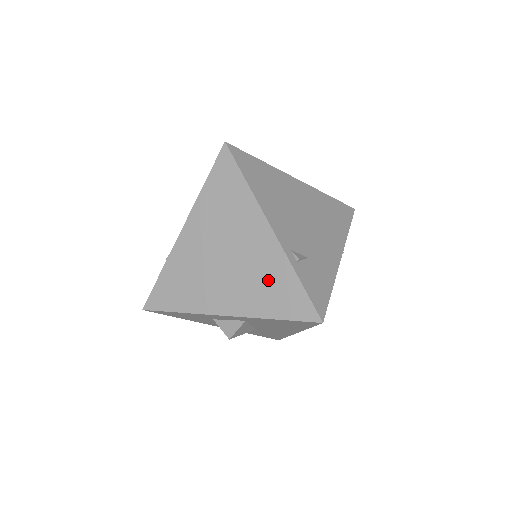
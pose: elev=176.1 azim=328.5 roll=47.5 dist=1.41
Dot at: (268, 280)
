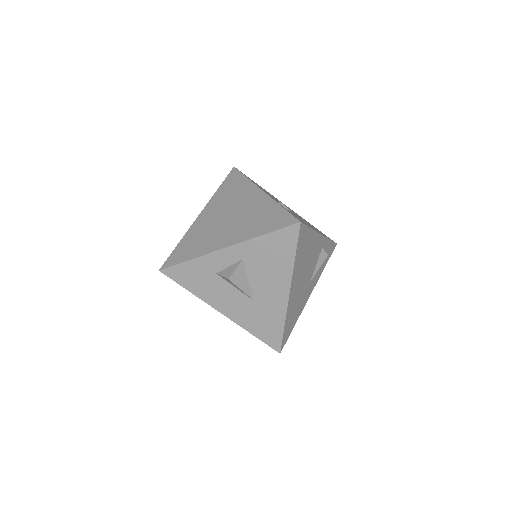
Dot at: (259, 216)
